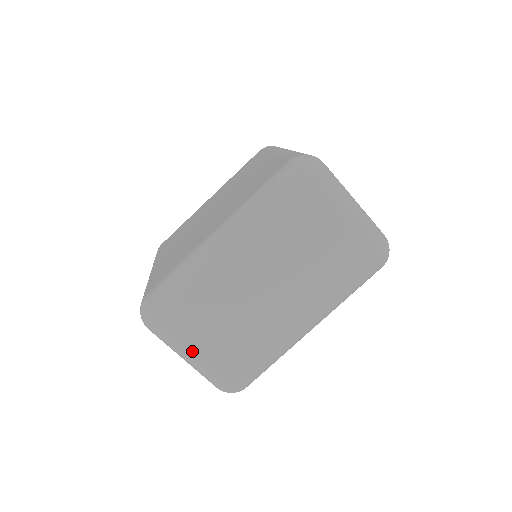
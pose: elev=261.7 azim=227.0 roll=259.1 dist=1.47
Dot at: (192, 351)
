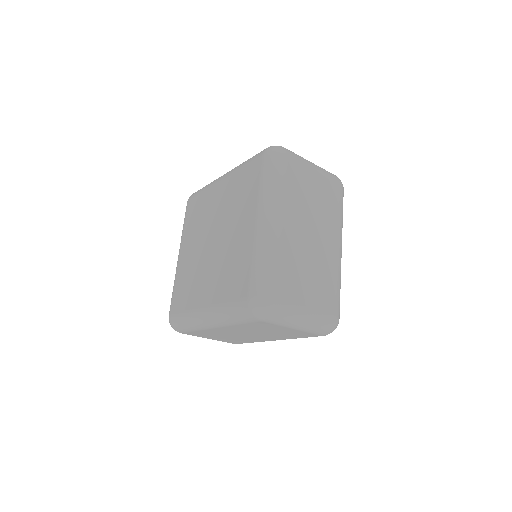
Dot at: (303, 310)
